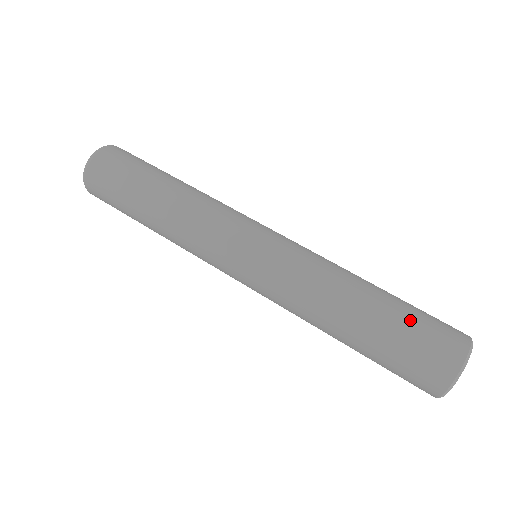
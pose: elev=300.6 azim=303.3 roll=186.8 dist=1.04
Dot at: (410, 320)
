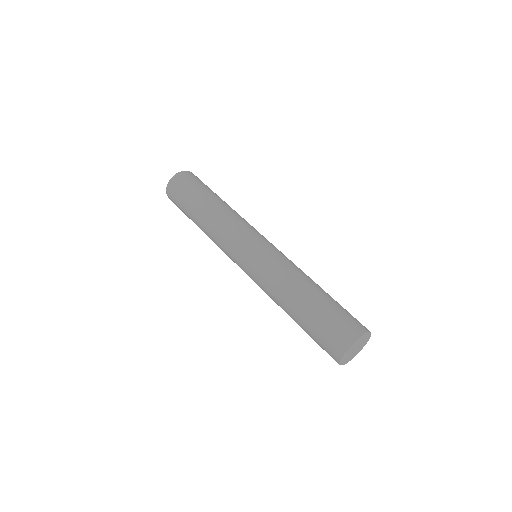
Dot at: (330, 312)
